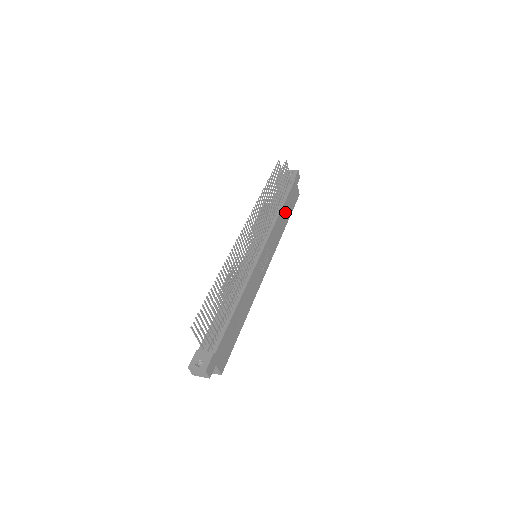
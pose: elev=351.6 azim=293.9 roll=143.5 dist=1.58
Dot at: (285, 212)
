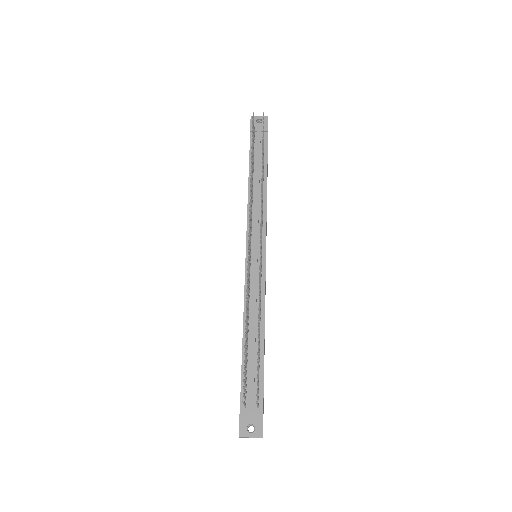
Dot at: occluded
